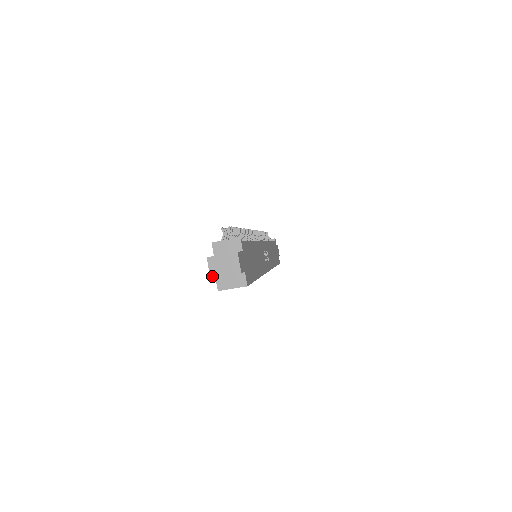
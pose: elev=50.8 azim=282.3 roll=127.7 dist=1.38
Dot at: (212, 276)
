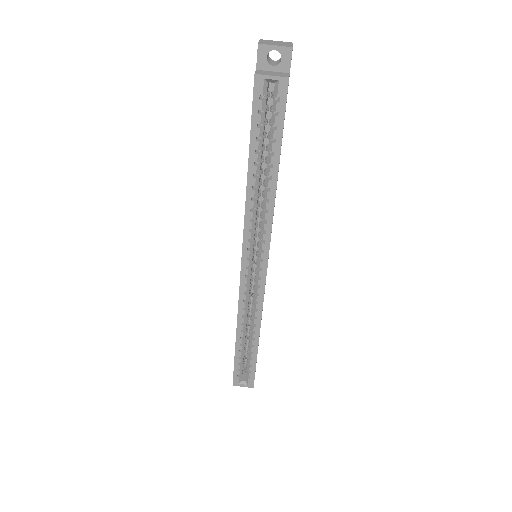
Dot at: (260, 43)
